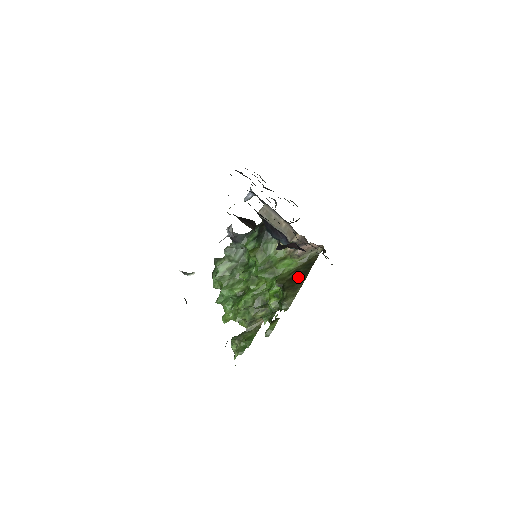
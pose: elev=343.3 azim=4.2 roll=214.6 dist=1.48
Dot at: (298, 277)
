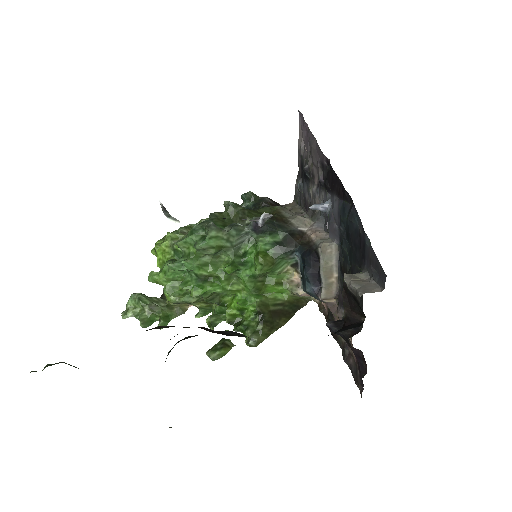
Dot at: (281, 315)
